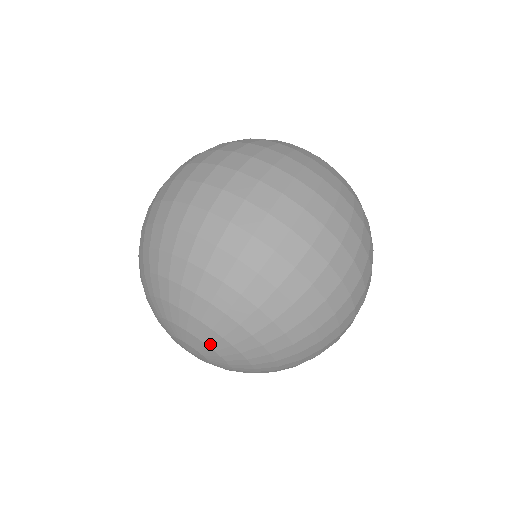
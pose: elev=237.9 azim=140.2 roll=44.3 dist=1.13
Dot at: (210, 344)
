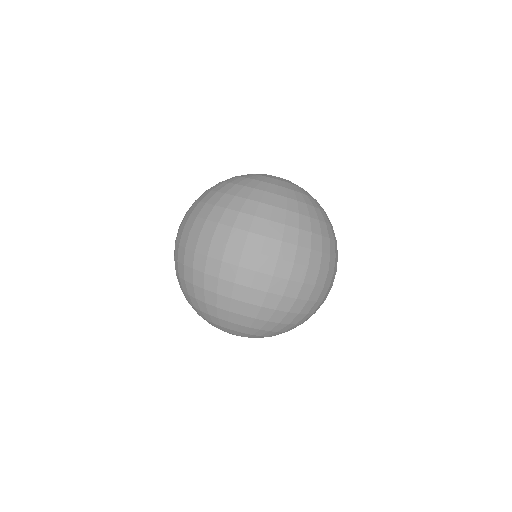
Dot at: (252, 337)
